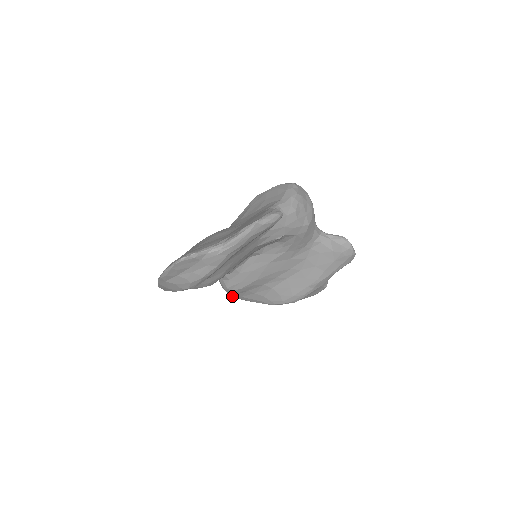
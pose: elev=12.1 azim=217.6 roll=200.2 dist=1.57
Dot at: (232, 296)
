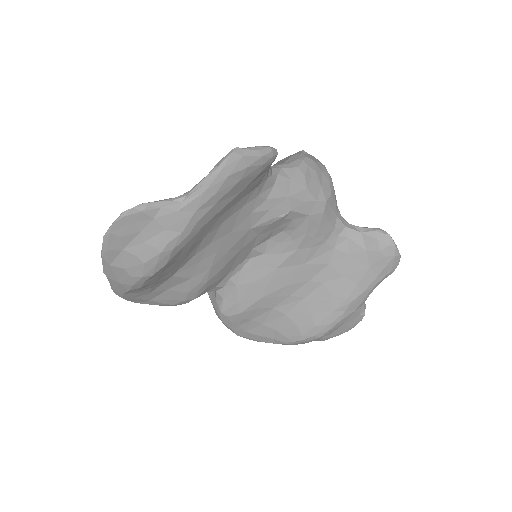
Dot at: (232, 331)
